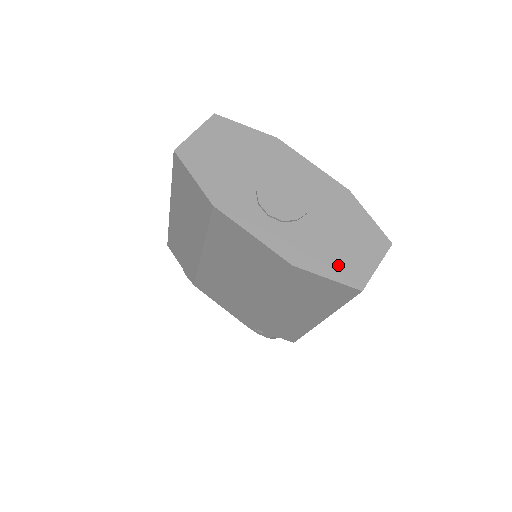
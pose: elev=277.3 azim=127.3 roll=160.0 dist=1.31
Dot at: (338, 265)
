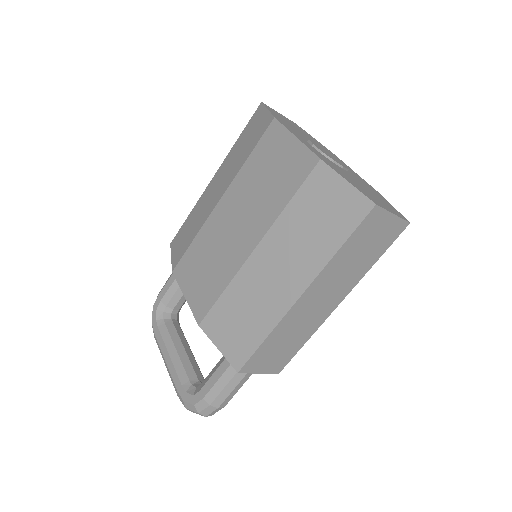
Dot at: (359, 187)
